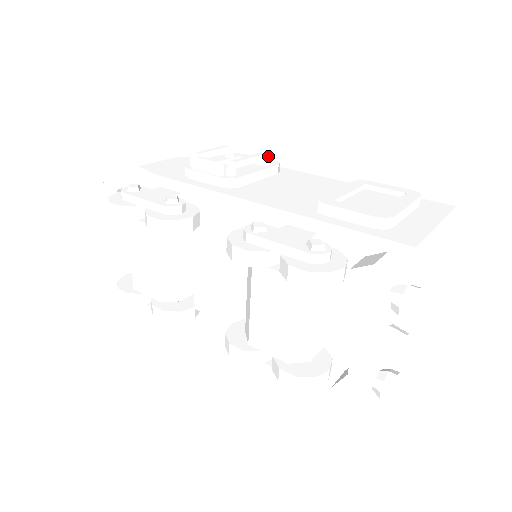
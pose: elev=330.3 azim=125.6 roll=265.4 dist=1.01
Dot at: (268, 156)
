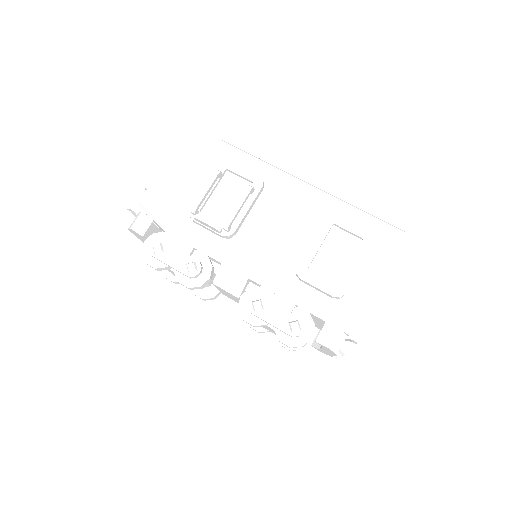
Dot at: (253, 188)
